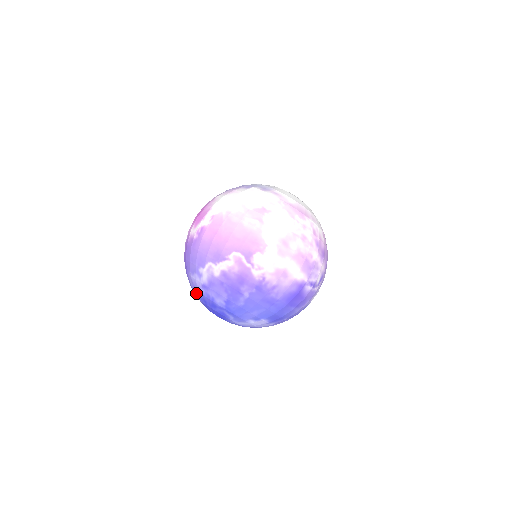
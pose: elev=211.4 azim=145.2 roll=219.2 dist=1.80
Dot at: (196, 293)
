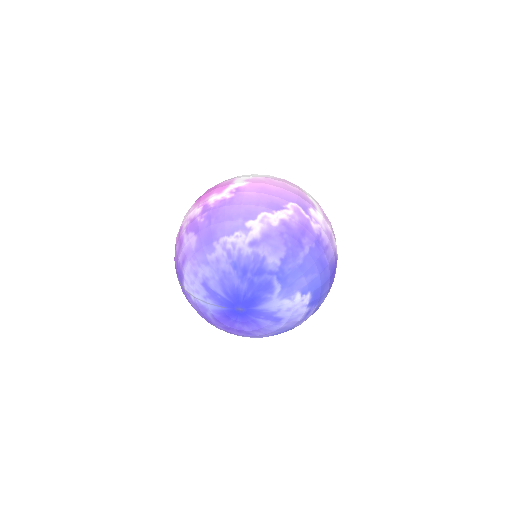
Dot at: (227, 264)
